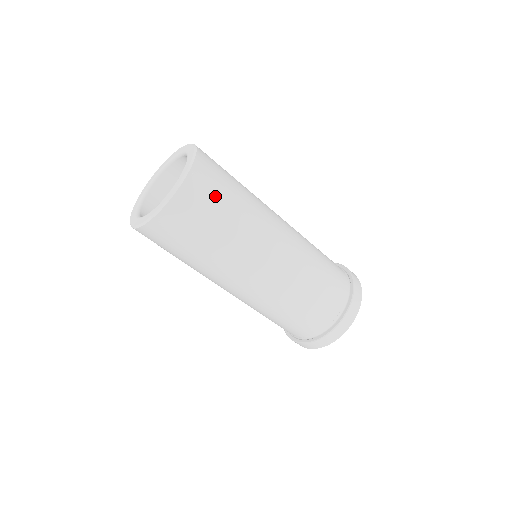
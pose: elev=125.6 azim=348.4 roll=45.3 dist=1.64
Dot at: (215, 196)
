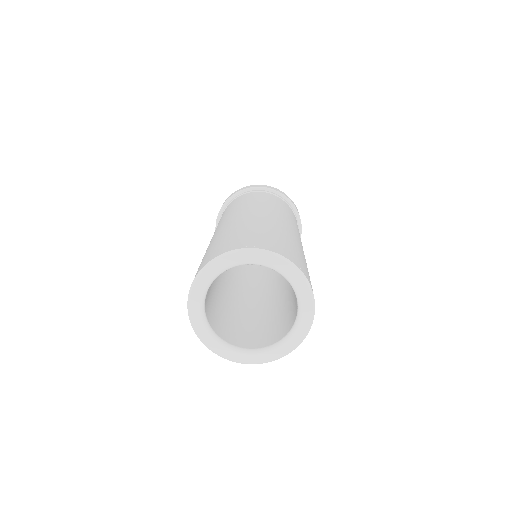
Dot at: (304, 265)
